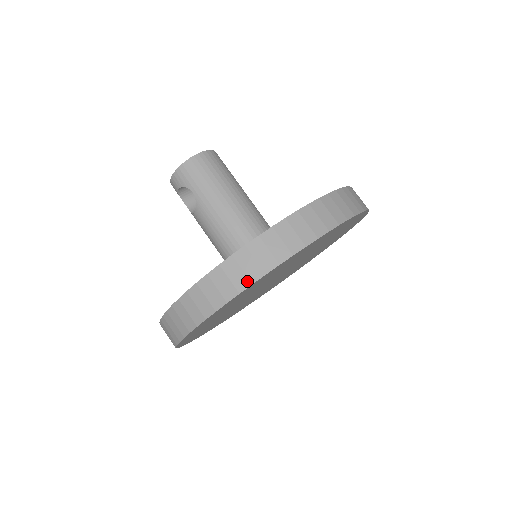
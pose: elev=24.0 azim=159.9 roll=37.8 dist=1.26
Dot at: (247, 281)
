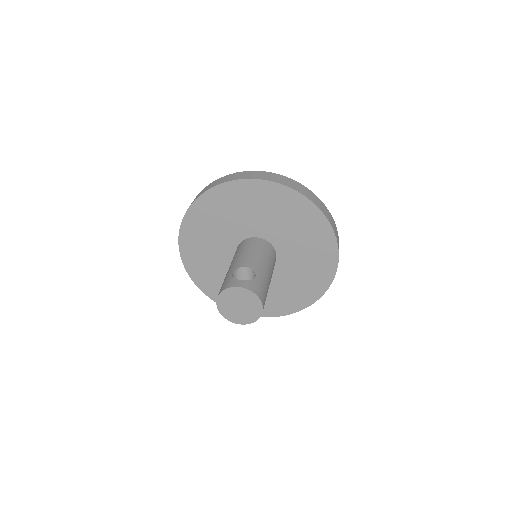
Dot at: occluded
